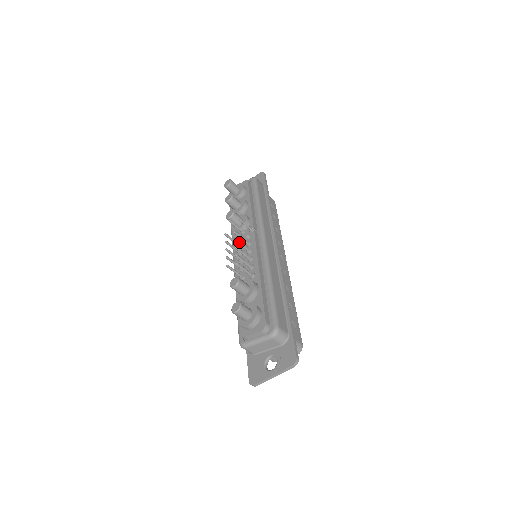
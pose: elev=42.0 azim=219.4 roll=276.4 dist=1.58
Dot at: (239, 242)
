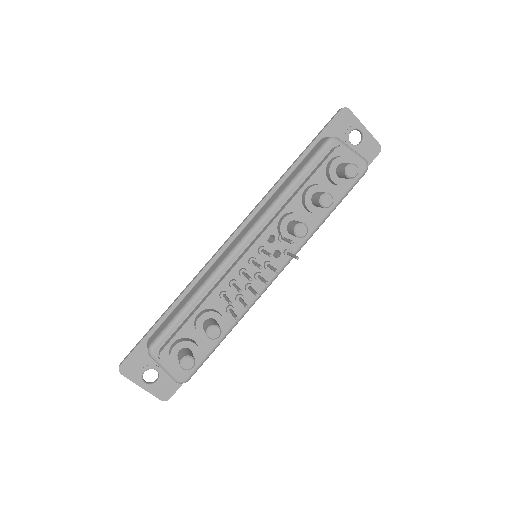
Dot at: (265, 282)
